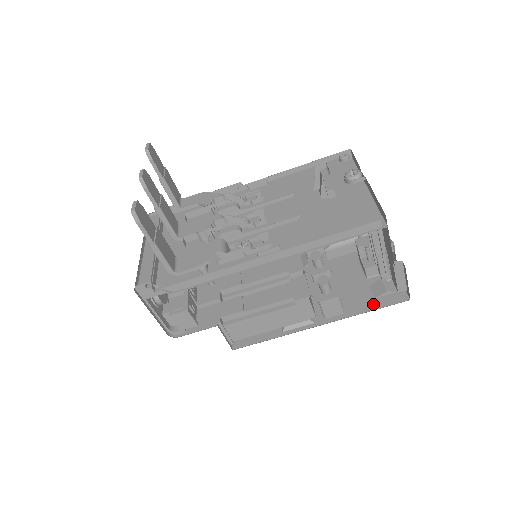
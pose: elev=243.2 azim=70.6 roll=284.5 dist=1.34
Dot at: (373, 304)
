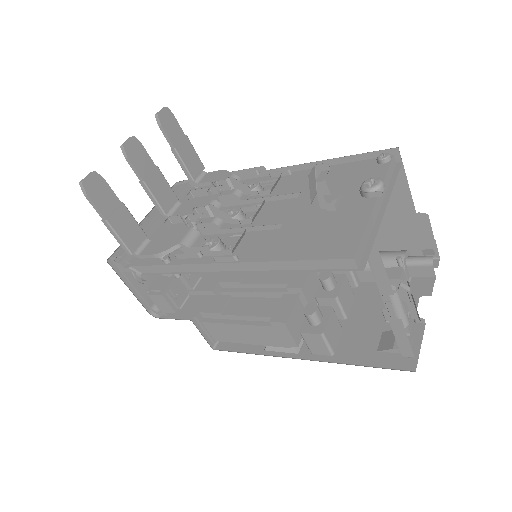
Dot at: (370, 358)
